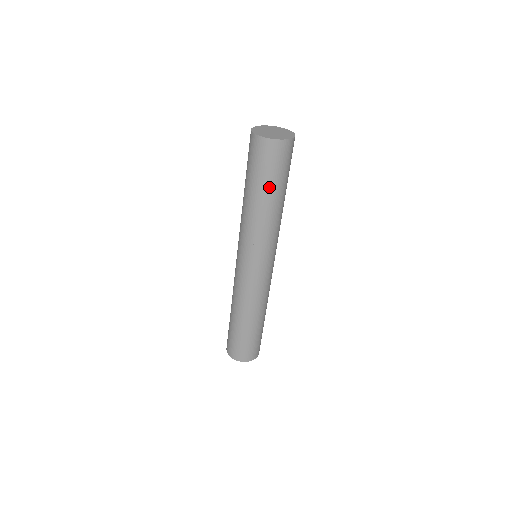
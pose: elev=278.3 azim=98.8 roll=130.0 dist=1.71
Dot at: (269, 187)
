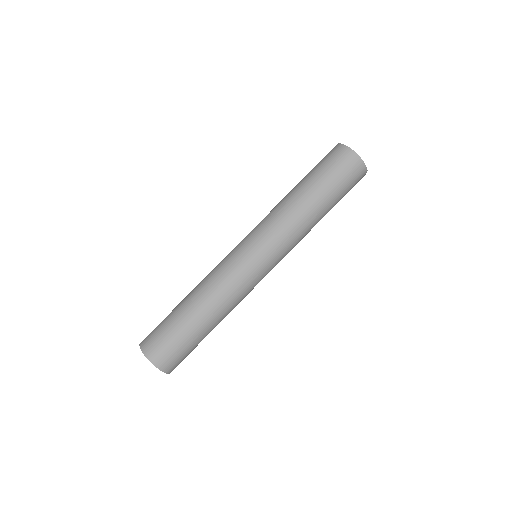
Dot at: (317, 182)
